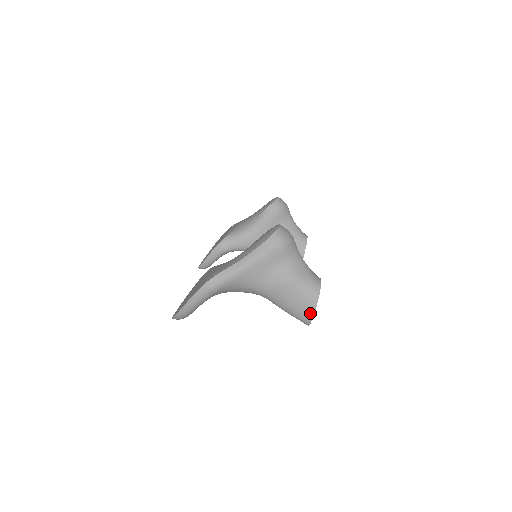
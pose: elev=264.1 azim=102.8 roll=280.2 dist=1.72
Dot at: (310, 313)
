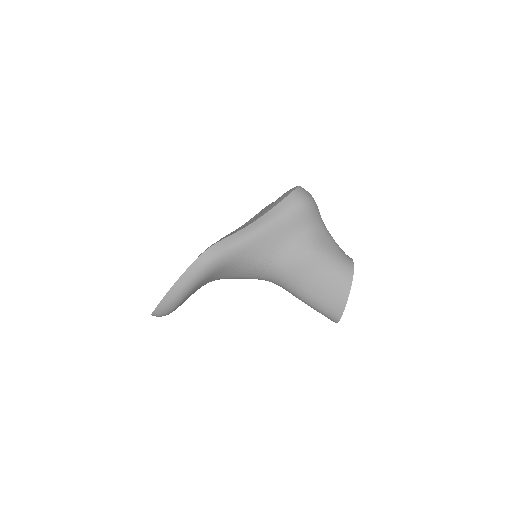
Dot at: (341, 301)
